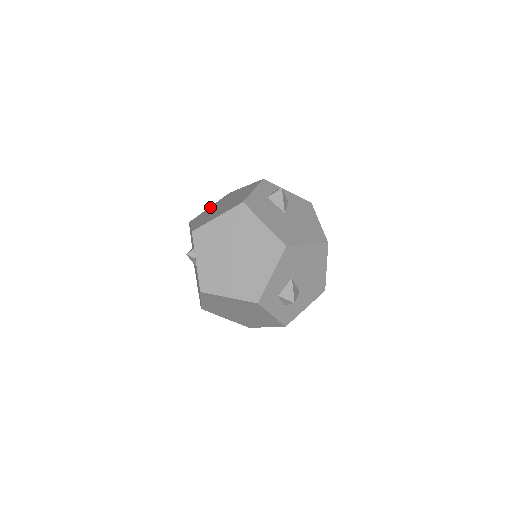
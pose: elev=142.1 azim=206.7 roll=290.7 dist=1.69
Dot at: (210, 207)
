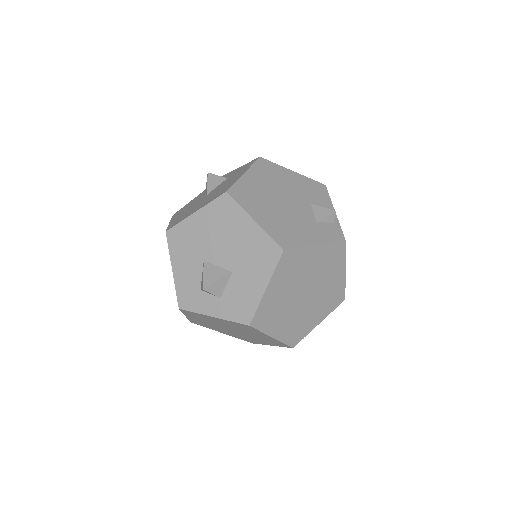
Dot at: occluded
